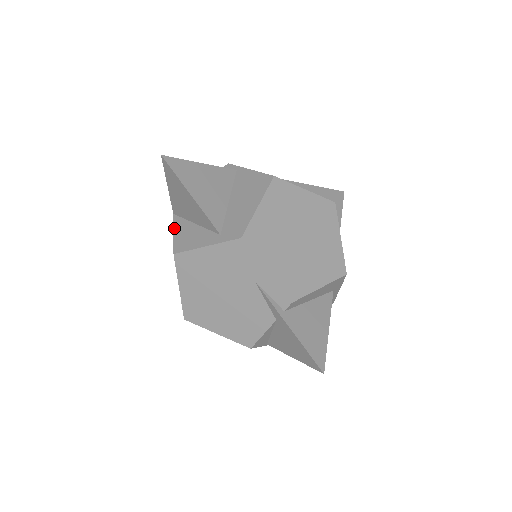
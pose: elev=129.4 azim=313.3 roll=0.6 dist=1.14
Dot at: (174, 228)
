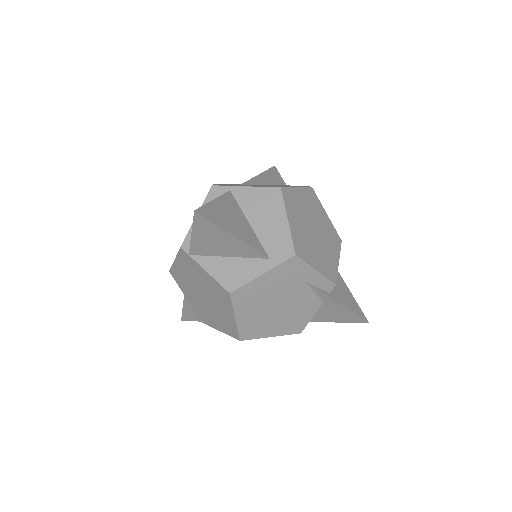
Dot at: (205, 269)
